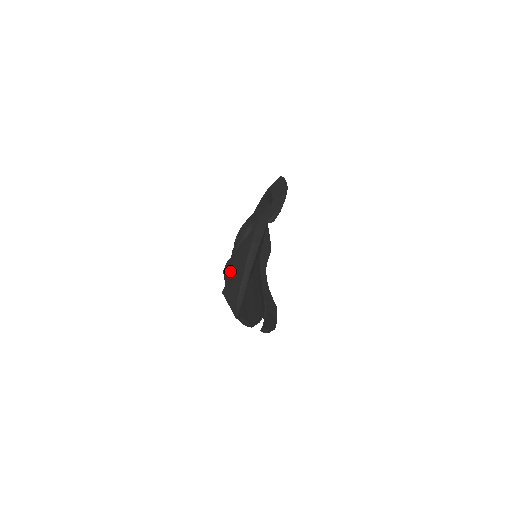
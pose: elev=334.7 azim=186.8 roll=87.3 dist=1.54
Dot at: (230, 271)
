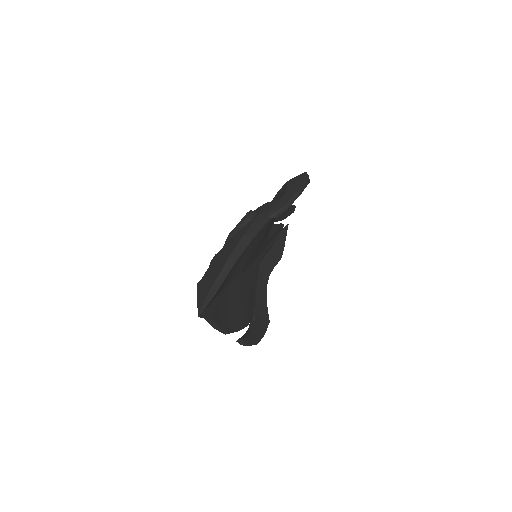
Dot at: (213, 262)
